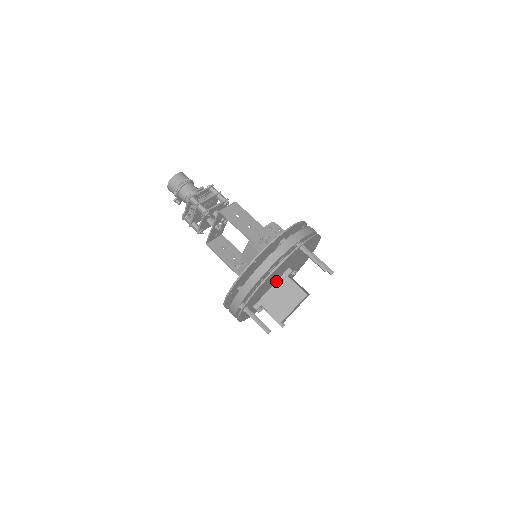
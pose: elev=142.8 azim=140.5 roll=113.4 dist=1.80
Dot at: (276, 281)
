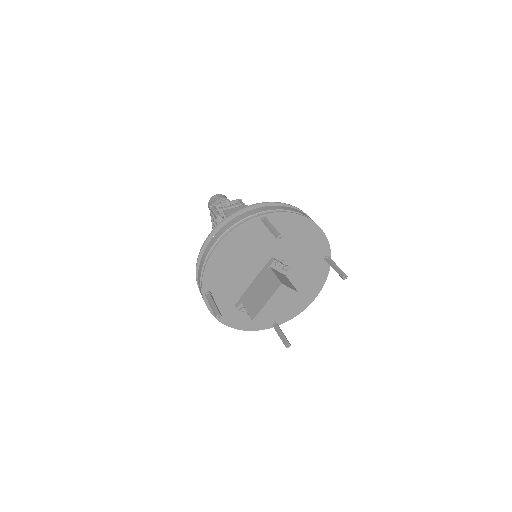
Dot at: (258, 274)
